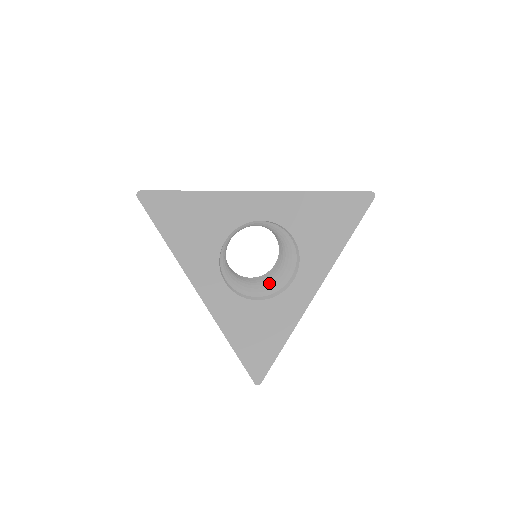
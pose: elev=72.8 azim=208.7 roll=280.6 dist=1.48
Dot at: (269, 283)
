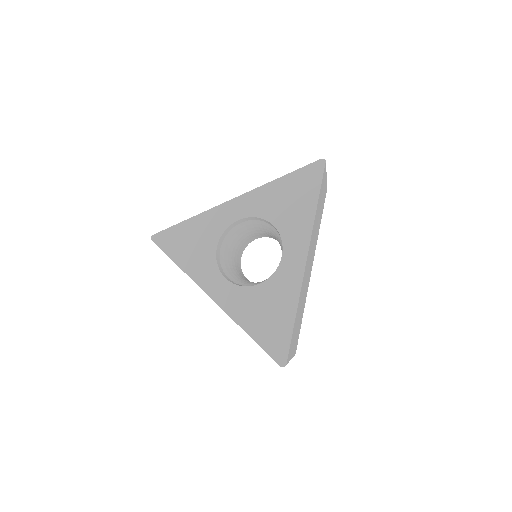
Dot at: occluded
